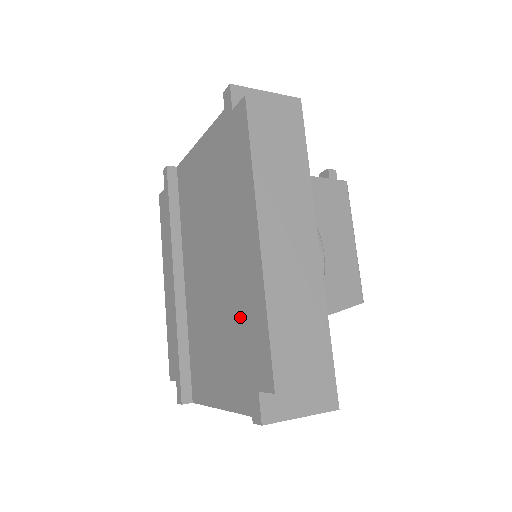
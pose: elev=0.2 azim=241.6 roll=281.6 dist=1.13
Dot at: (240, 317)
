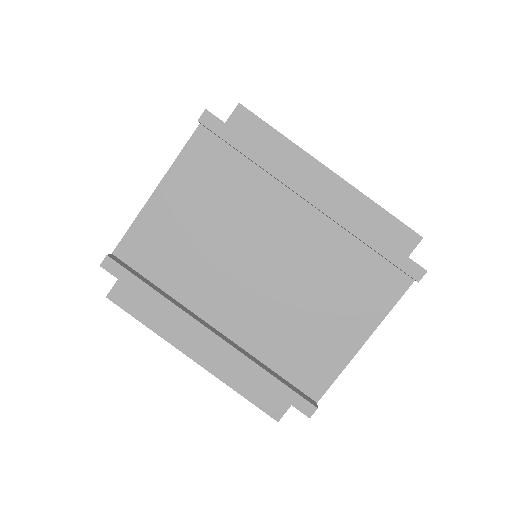
Dot at: (333, 257)
